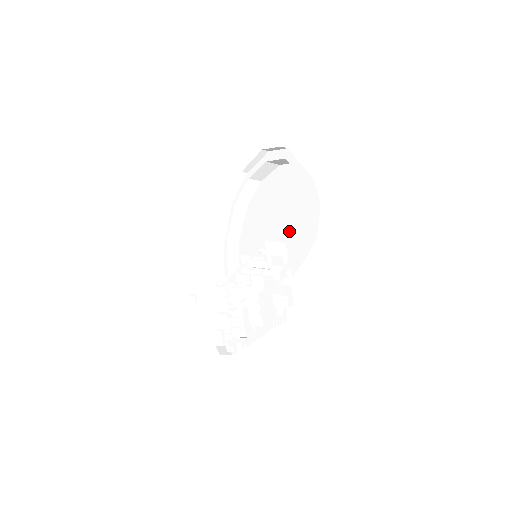
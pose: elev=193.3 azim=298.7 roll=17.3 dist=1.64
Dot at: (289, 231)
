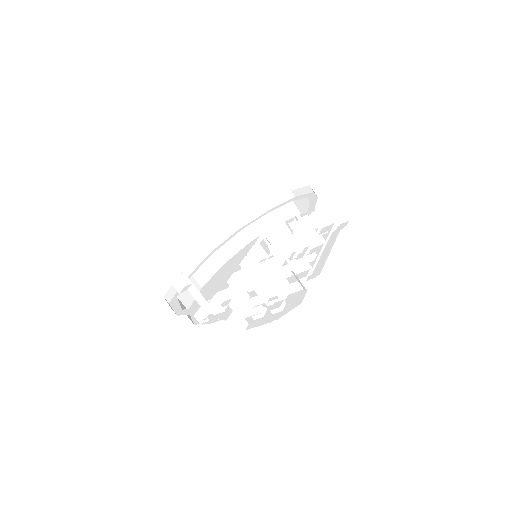
Dot at: occluded
